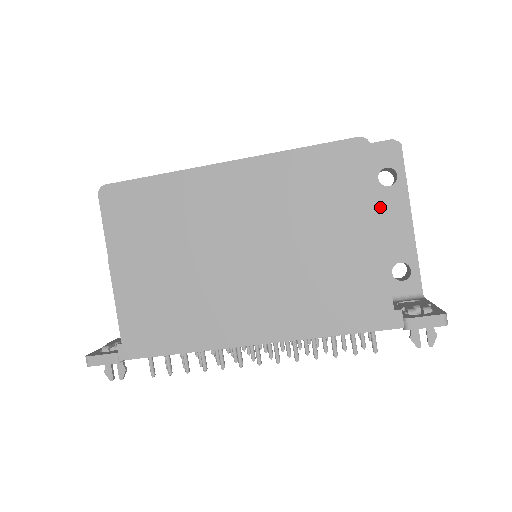
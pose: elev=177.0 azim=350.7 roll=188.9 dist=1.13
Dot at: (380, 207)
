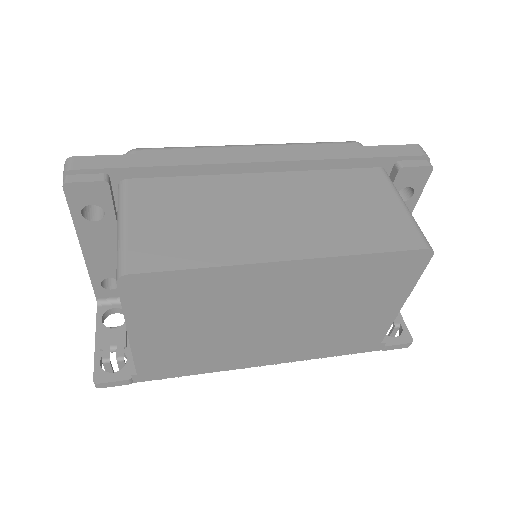
Dot at: occluded
